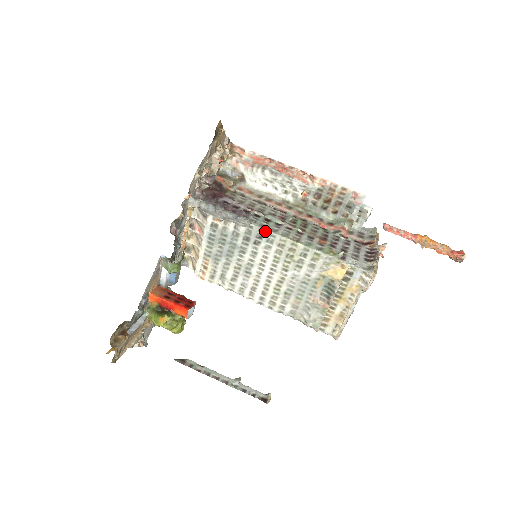
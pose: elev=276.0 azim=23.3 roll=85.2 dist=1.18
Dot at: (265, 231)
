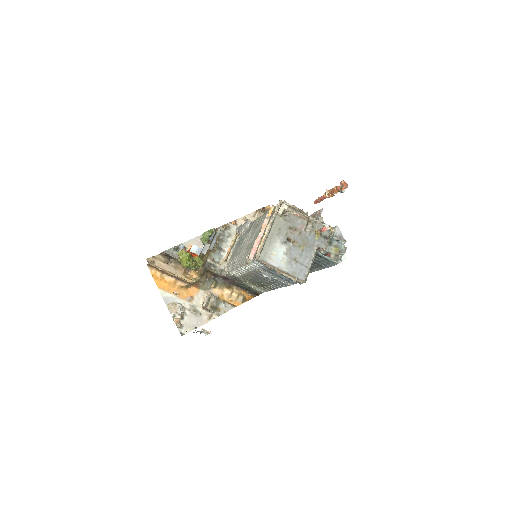
Dot at: (254, 222)
